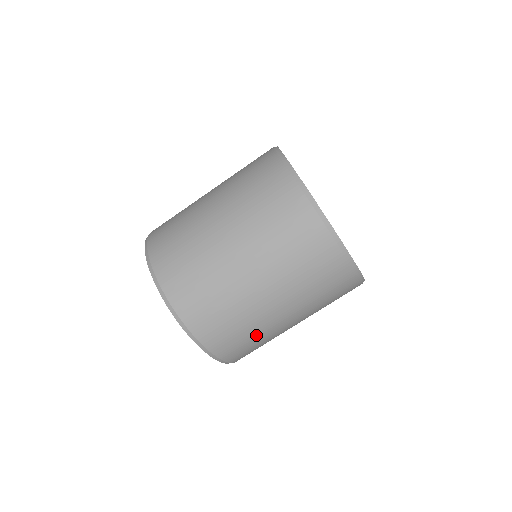
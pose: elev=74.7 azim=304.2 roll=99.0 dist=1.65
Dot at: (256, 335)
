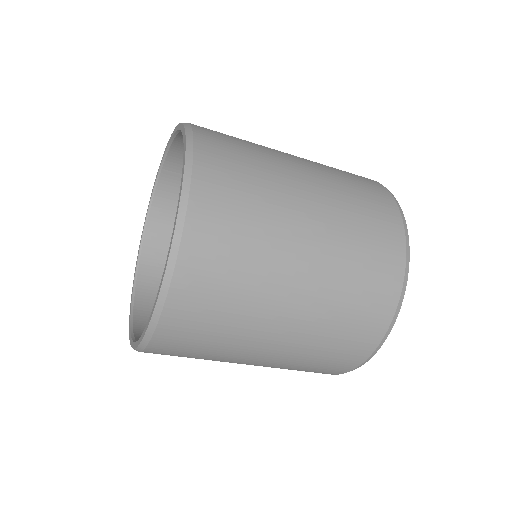
Dot at: occluded
